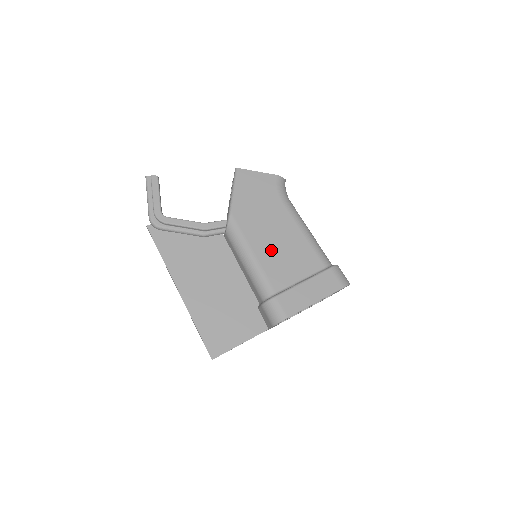
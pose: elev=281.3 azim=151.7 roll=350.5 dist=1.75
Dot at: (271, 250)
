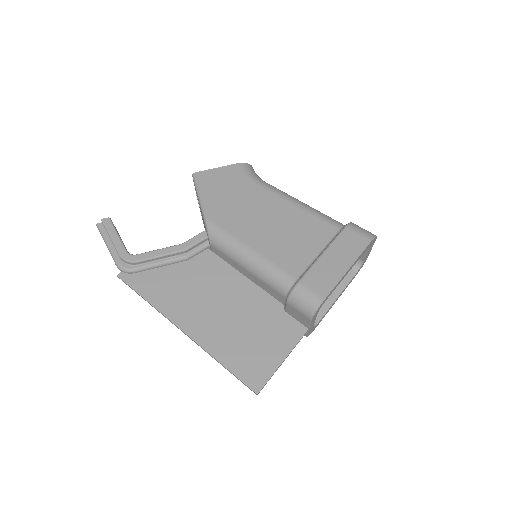
Dot at: (269, 237)
